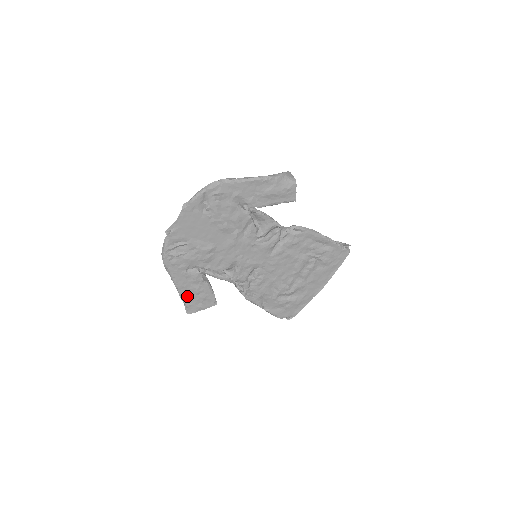
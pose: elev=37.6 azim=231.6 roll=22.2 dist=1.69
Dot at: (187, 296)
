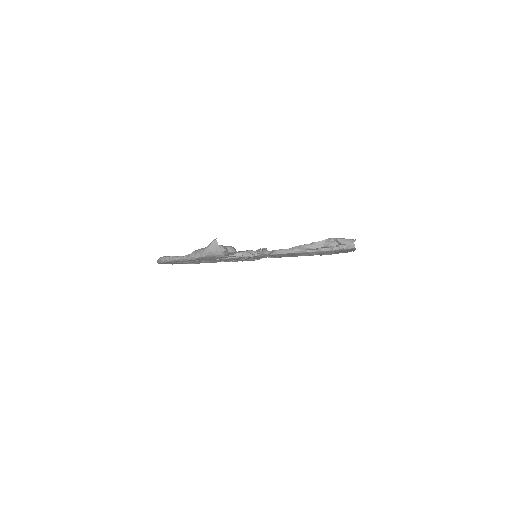
Dot at: occluded
